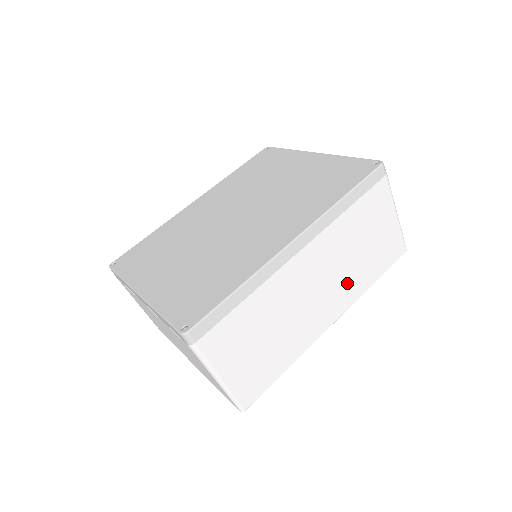
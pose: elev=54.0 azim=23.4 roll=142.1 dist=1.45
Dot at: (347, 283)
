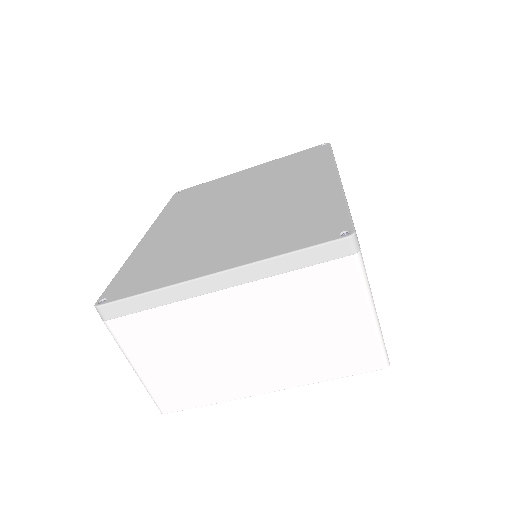
Dot at: occluded
